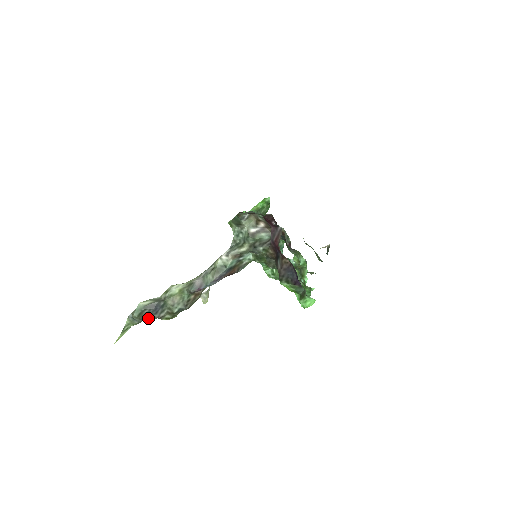
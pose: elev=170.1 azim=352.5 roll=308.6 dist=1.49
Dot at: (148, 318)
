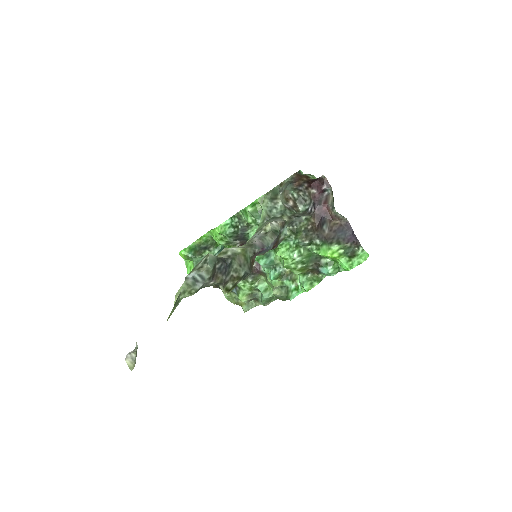
Dot at: (215, 279)
